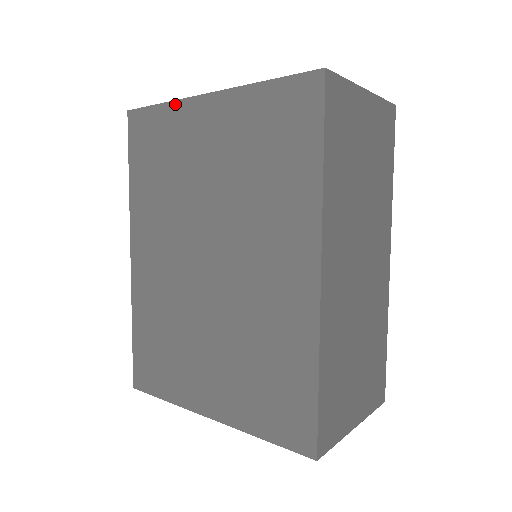
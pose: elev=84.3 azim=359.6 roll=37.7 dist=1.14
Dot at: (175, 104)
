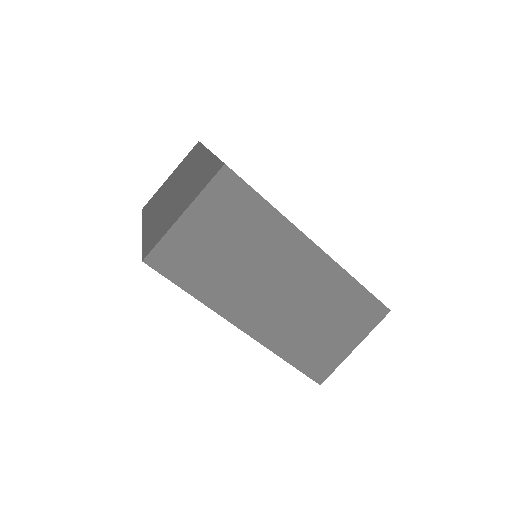
Dot at: occluded
